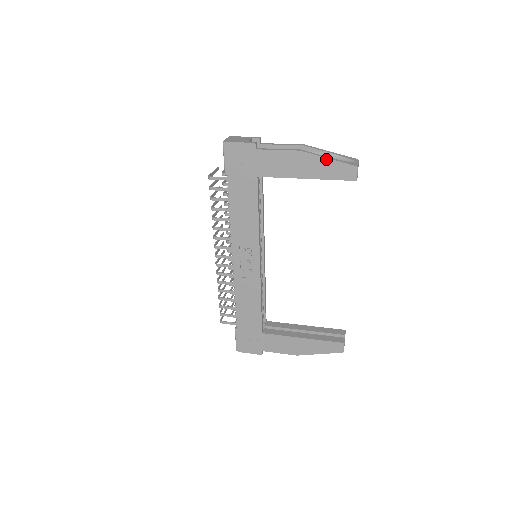
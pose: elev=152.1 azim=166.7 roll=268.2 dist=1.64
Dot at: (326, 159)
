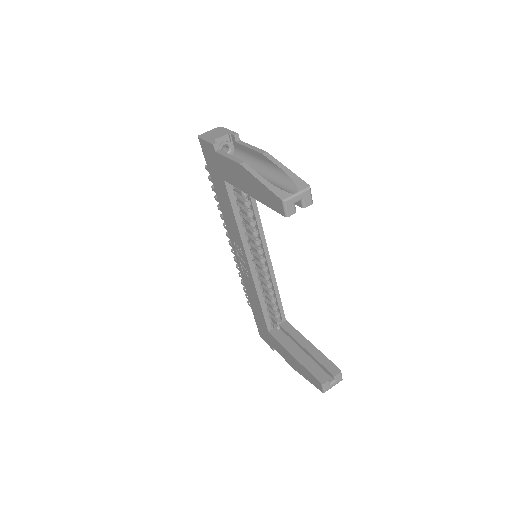
Dot at: (259, 181)
